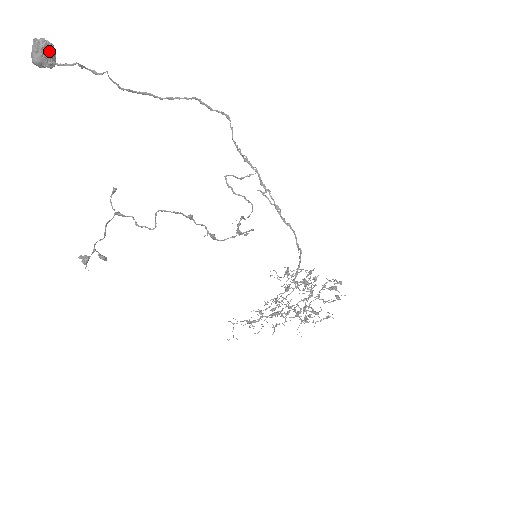
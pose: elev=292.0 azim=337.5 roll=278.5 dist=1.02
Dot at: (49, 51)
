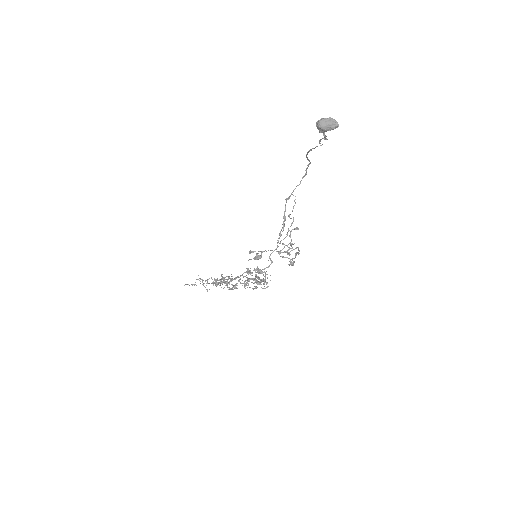
Dot at: (332, 129)
